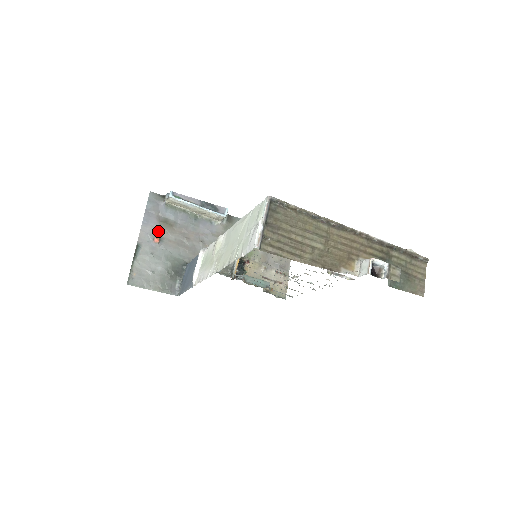
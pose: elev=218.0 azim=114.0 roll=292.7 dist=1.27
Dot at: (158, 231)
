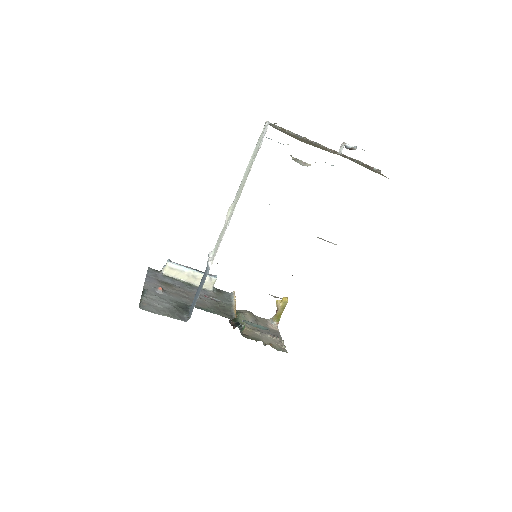
Dot at: occluded
